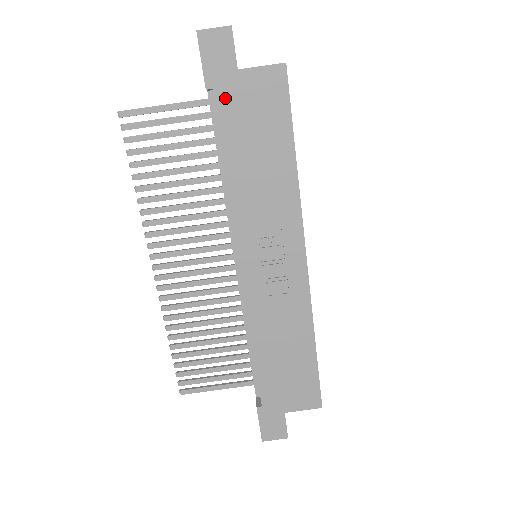
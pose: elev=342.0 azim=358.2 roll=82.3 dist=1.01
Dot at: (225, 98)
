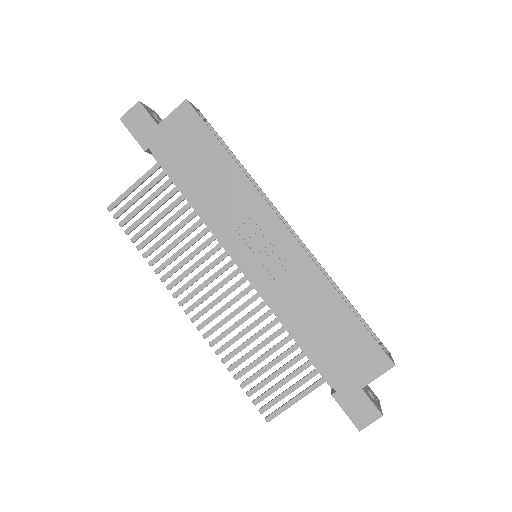
Dot at: (160, 149)
